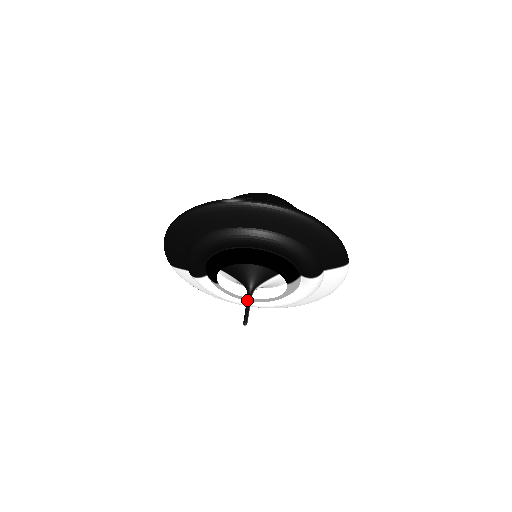
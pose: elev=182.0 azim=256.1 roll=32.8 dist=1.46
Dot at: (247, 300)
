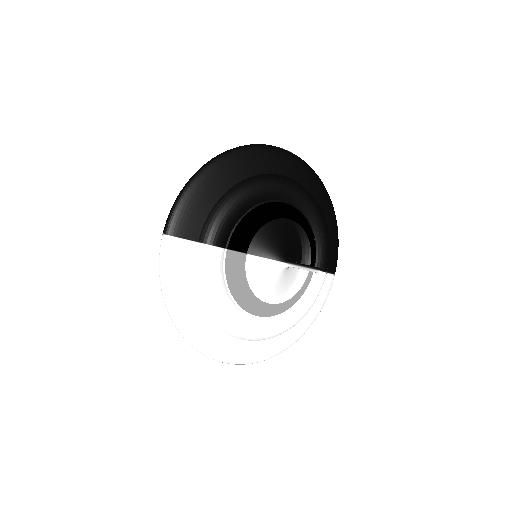
Dot at: occluded
